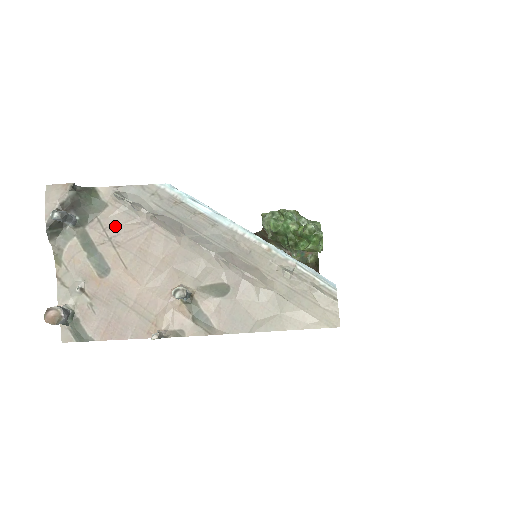
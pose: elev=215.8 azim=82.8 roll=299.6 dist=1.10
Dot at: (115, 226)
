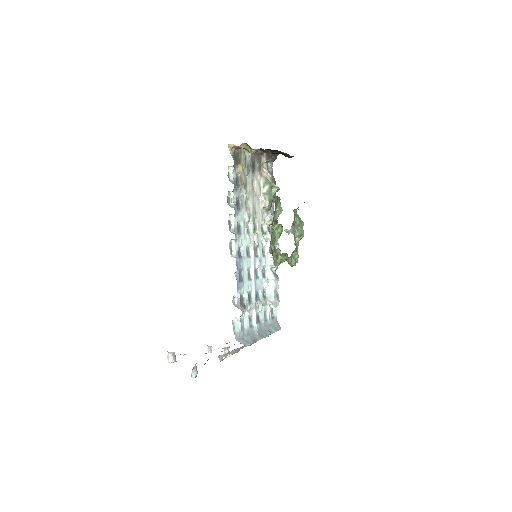
Dot at: occluded
